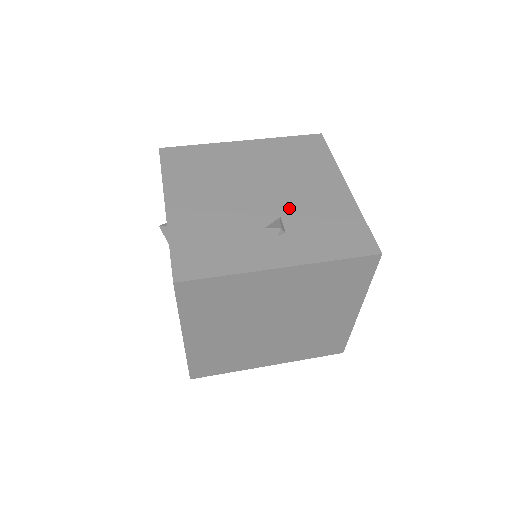
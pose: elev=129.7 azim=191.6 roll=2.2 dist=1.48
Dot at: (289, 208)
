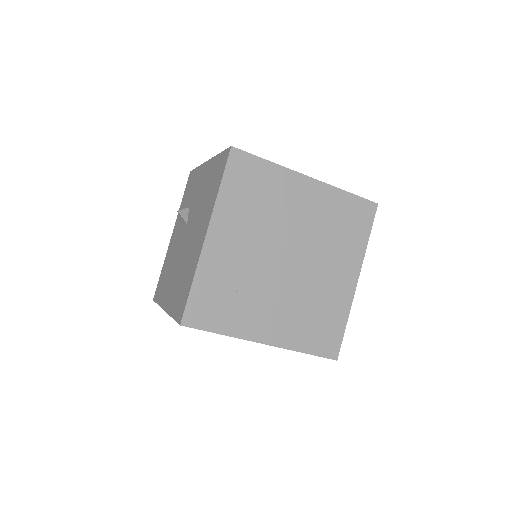
Dot at: occluded
